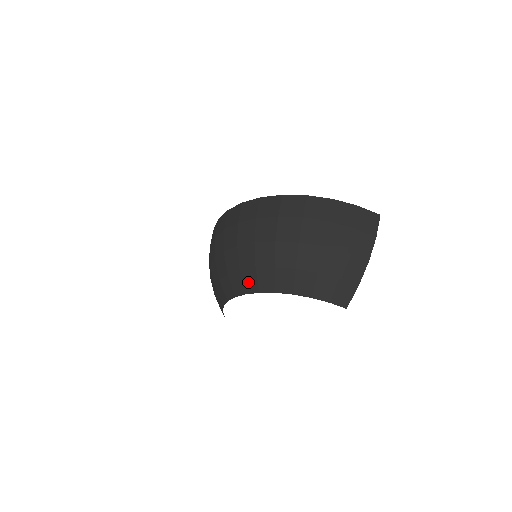
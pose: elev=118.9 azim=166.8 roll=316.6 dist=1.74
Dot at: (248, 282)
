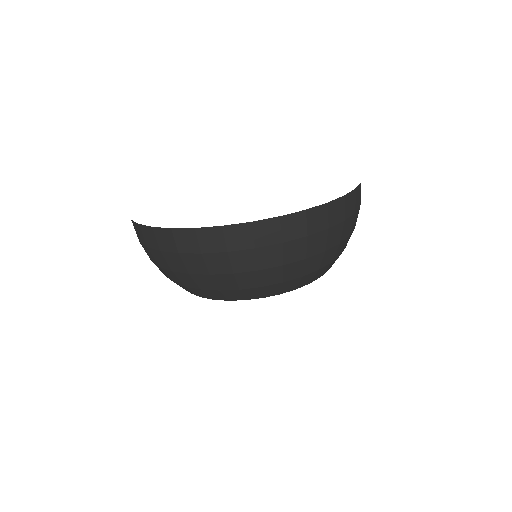
Dot at: (269, 292)
